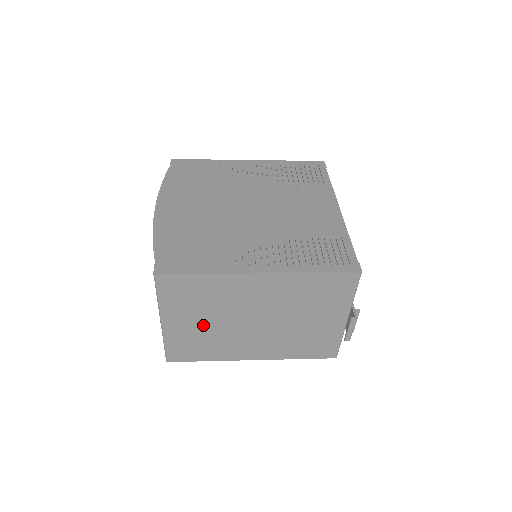
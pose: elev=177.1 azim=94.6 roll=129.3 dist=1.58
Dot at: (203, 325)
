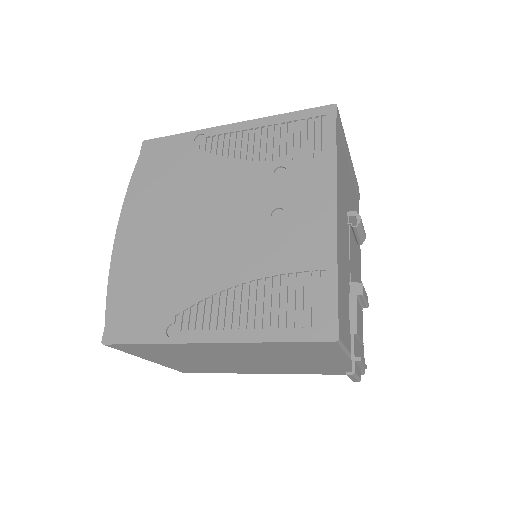
Dot at: (190, 361)
